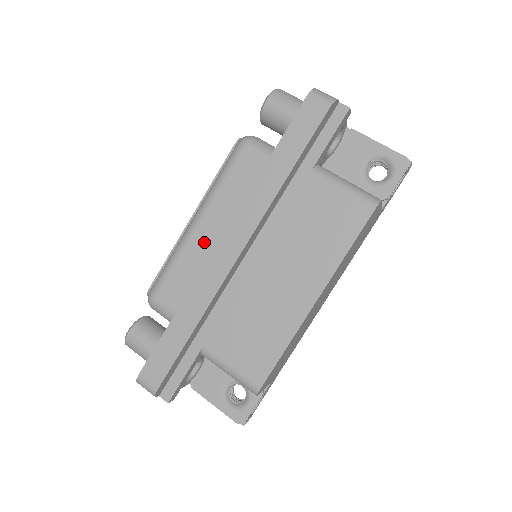
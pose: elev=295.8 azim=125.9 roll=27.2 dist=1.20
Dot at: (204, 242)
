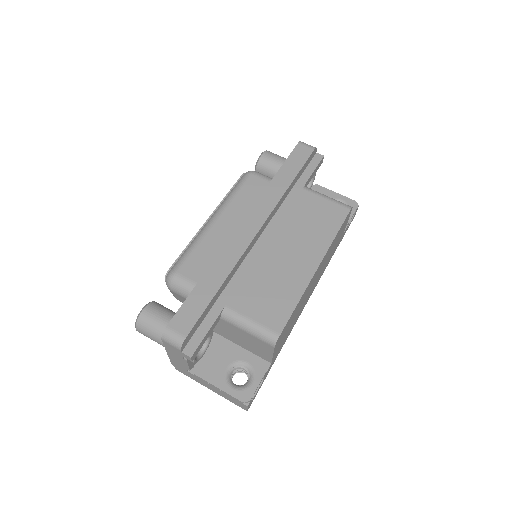
Dot at: (222, 232)
